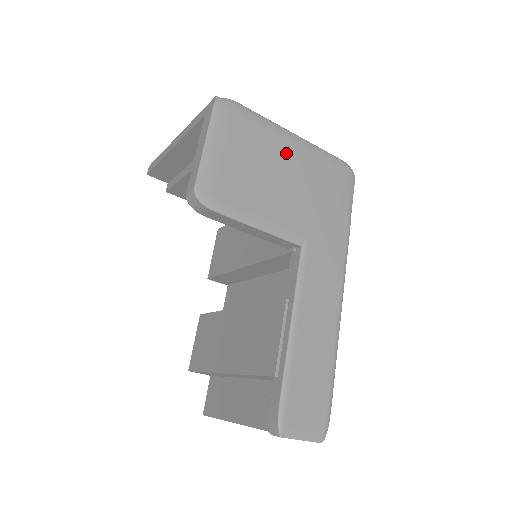
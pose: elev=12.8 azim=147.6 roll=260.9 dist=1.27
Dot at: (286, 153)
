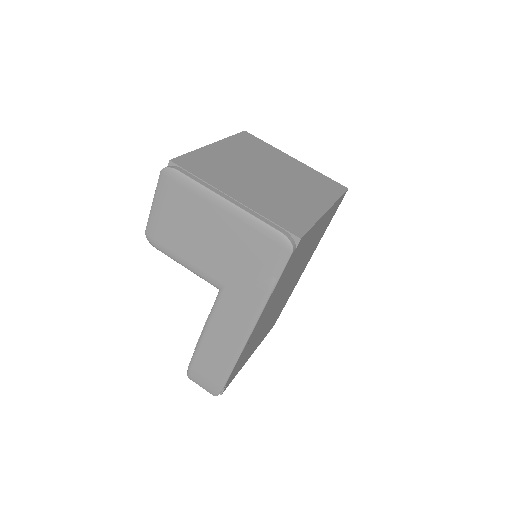
Dot at: (215, 219)
